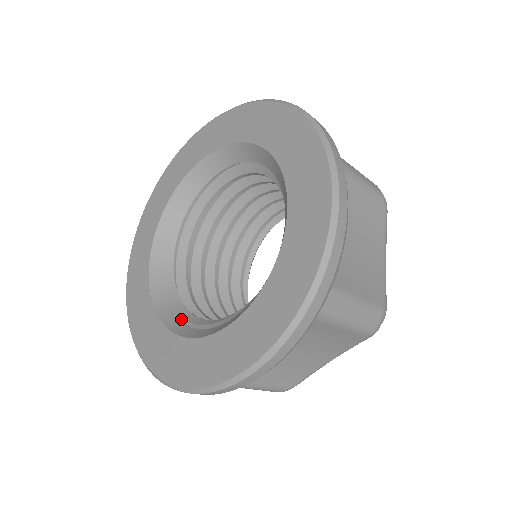
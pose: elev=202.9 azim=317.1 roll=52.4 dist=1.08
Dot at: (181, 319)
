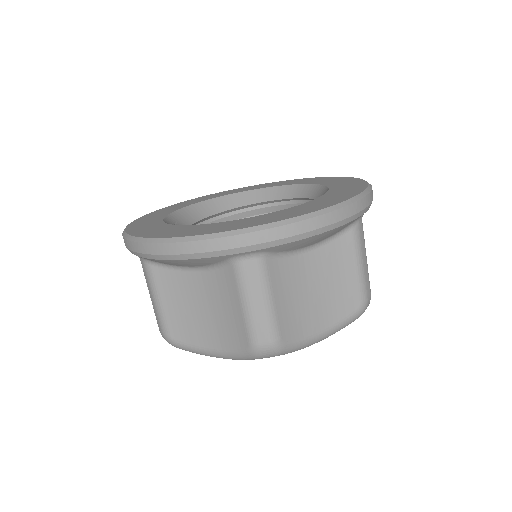
Dot at: occluded
